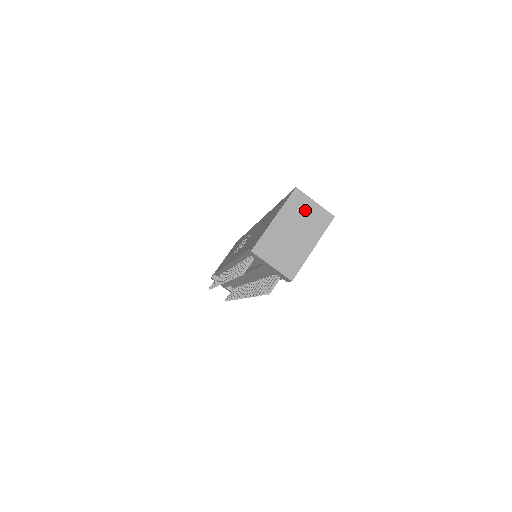
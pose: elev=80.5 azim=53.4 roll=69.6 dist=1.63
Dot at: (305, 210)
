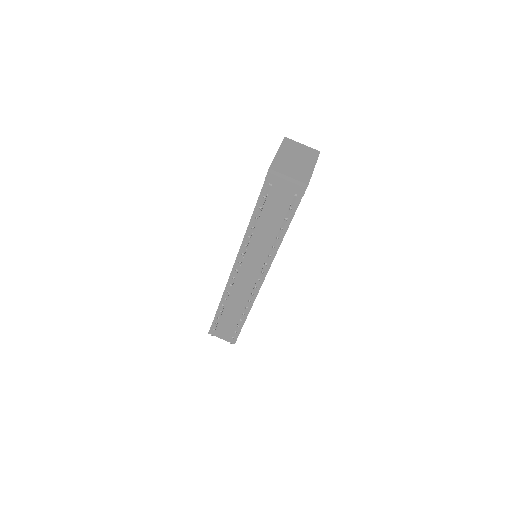
Dot at: (297, 148)
